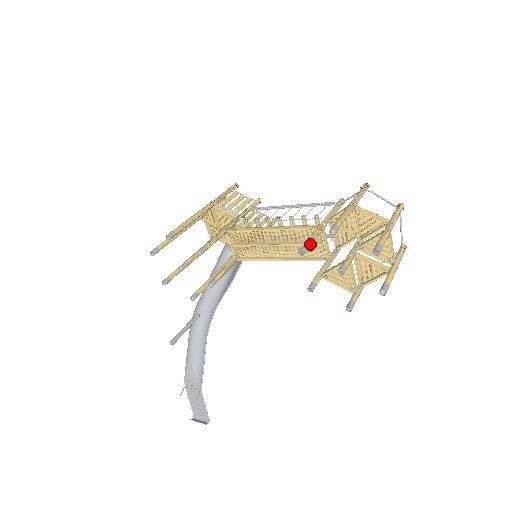
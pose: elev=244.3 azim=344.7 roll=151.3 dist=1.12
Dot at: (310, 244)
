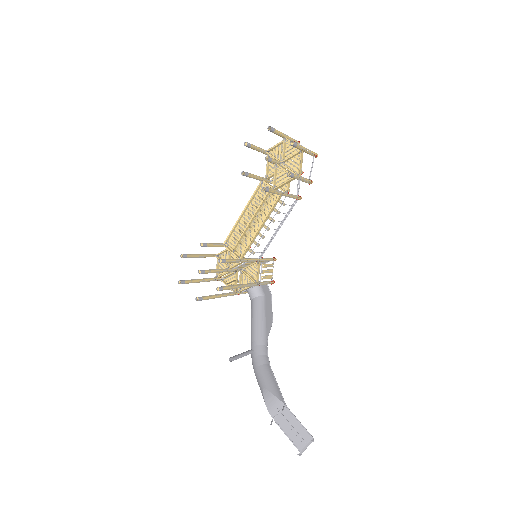
Dot at: (250, 173)
